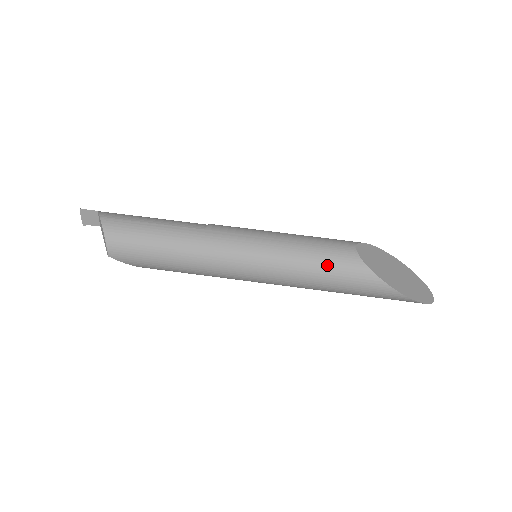
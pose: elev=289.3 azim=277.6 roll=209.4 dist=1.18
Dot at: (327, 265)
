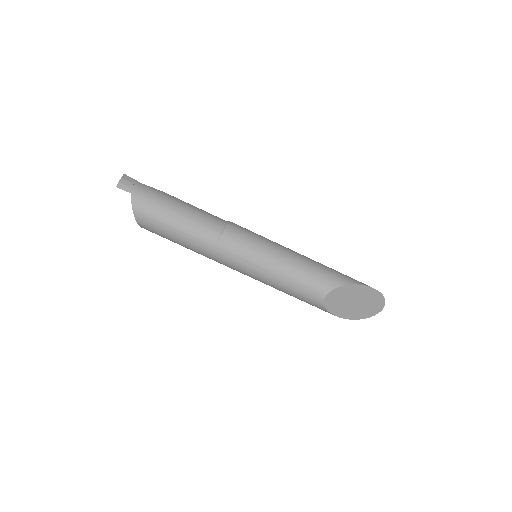
Dot at: (298, 298)
